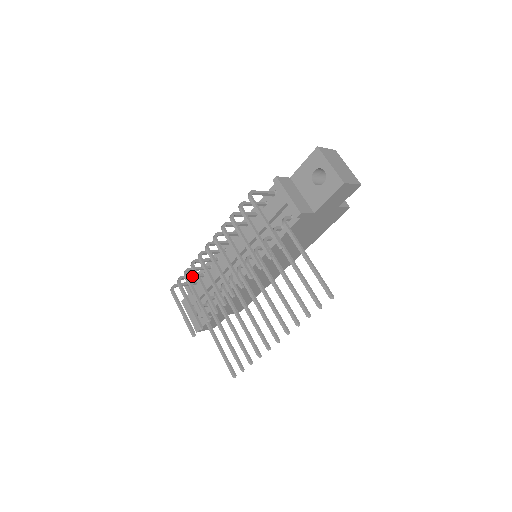
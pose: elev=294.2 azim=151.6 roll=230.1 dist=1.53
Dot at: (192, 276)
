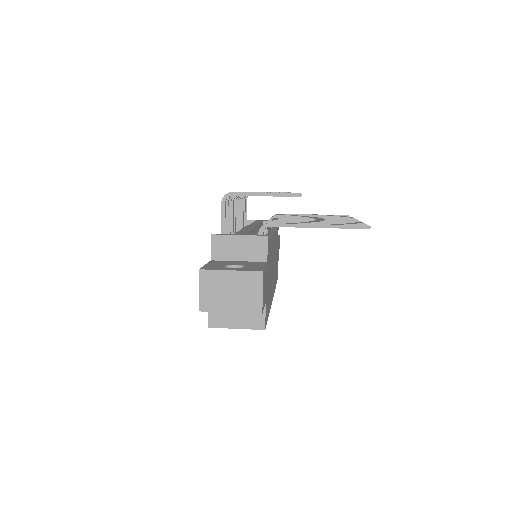
Dot at: (227, 218)
